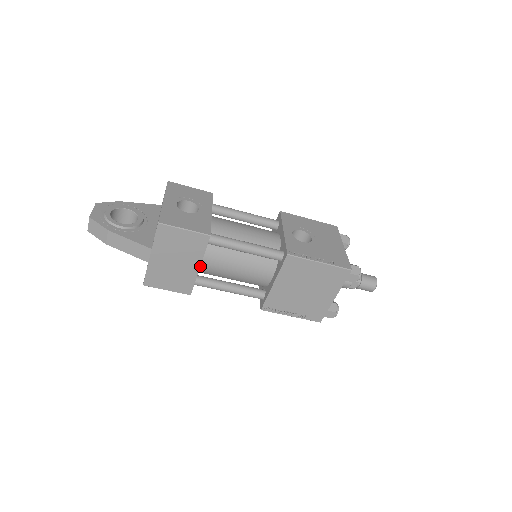
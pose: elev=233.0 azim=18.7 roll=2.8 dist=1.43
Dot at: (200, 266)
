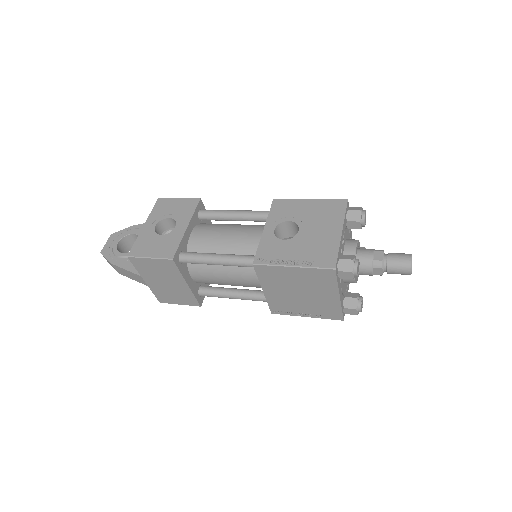
Dot at: (195, 280)
